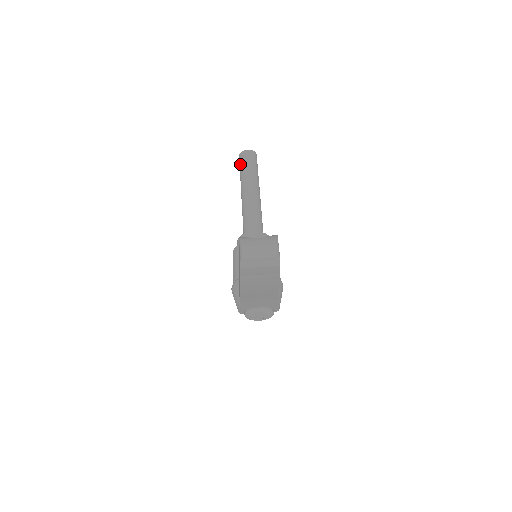
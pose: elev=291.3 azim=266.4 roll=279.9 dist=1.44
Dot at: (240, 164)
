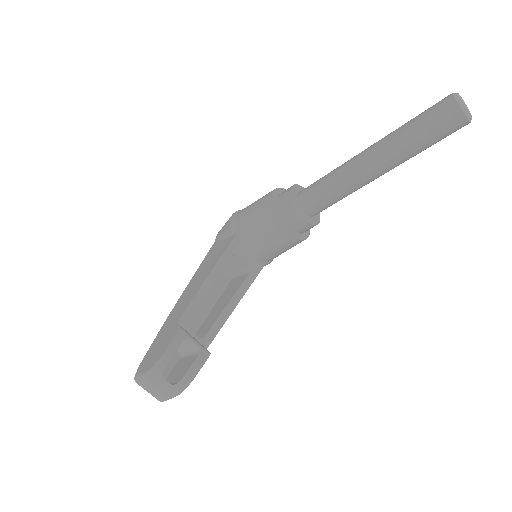
Dot at: (428, 114)
